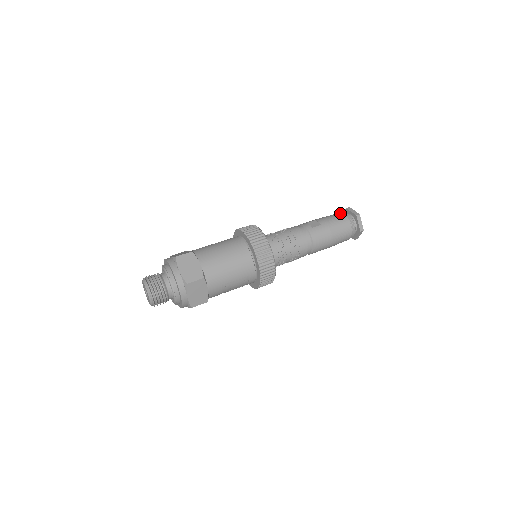
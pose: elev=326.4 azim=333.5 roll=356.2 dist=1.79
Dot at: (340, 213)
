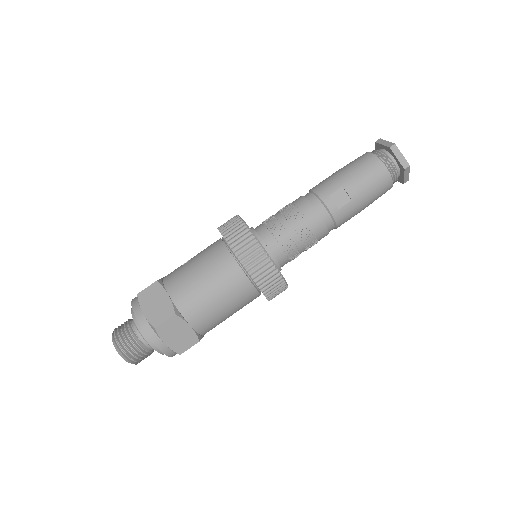
Dot at: (380, 163)
